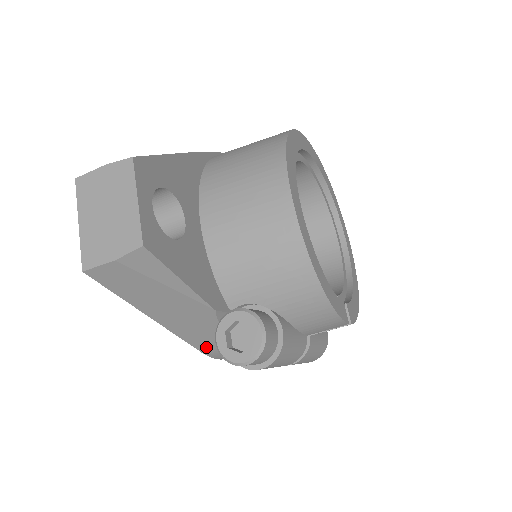
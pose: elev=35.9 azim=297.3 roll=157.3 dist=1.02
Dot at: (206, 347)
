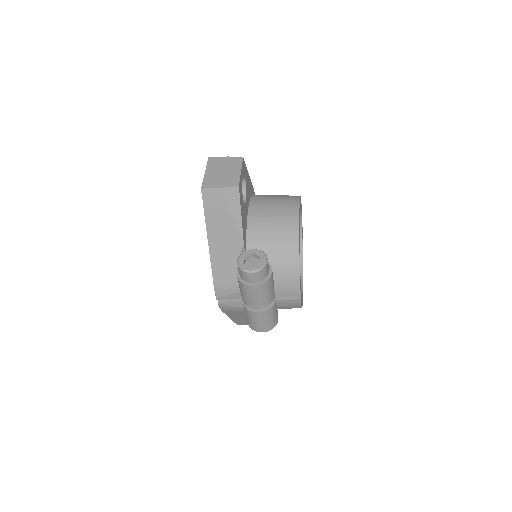
Dot at: (219, 278)
